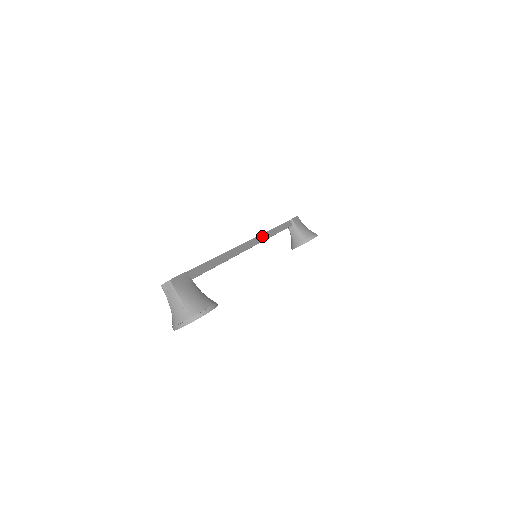
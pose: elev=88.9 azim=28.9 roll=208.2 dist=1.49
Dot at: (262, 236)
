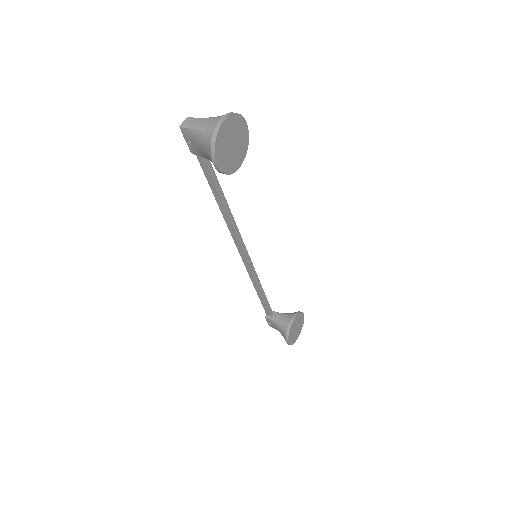
Dot at: occluded
